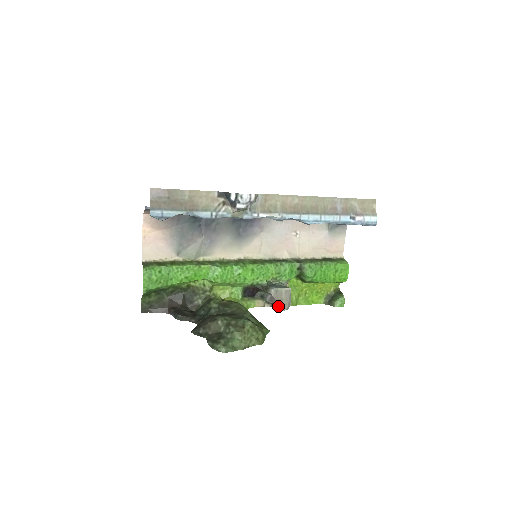
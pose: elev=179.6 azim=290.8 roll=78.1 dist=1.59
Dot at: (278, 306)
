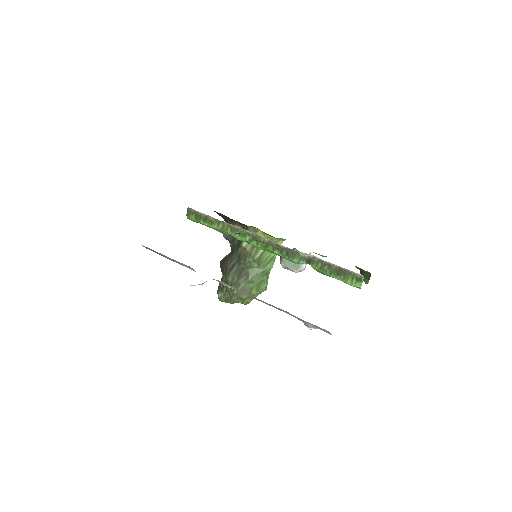
Dot at: occluded
